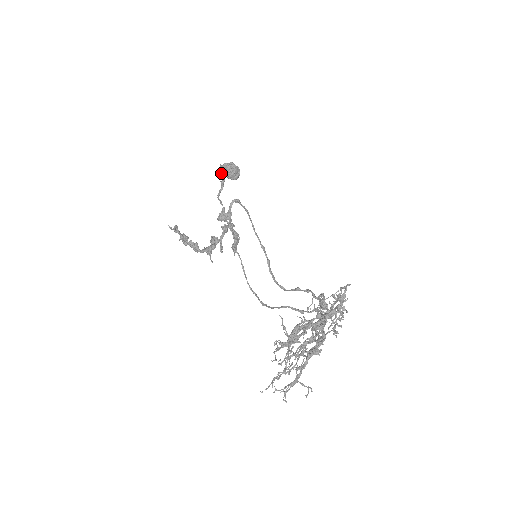
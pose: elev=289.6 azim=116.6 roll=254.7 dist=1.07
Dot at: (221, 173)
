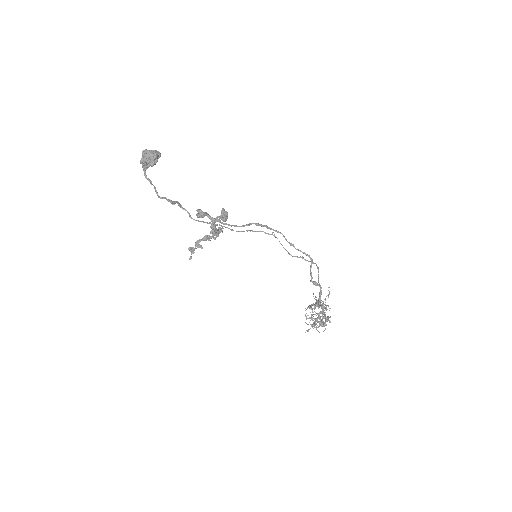
Dot at: occluded
